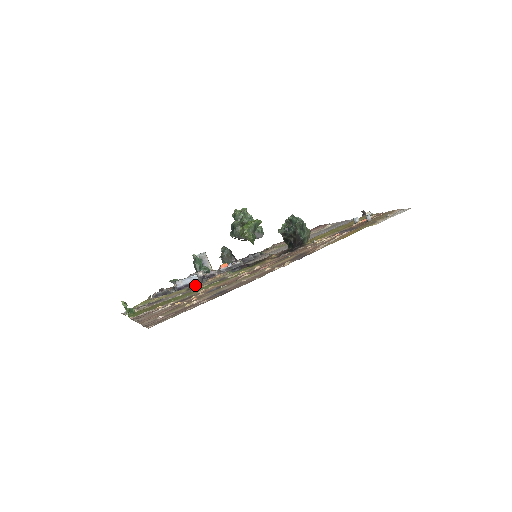
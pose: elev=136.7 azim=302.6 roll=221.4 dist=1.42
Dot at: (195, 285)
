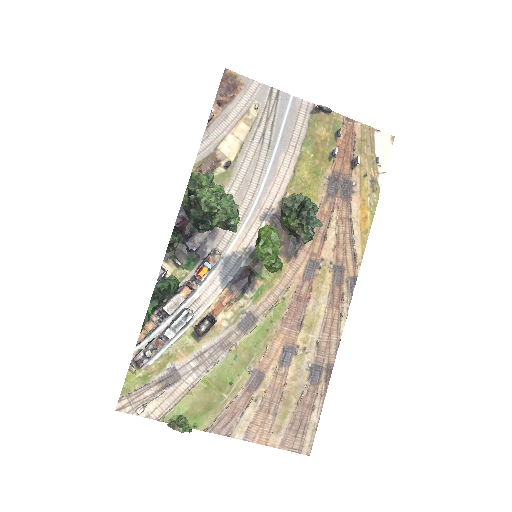
Dot at: (207, 331)
